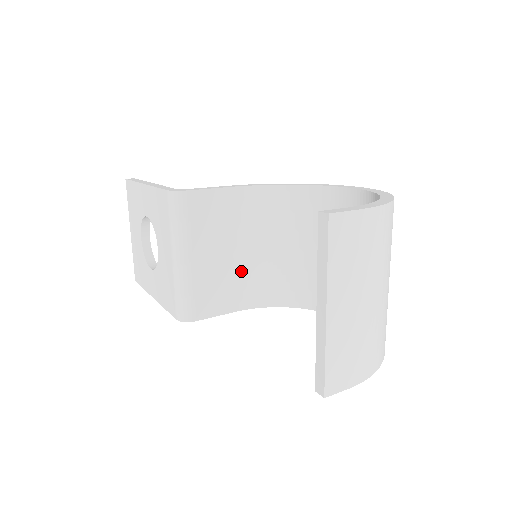
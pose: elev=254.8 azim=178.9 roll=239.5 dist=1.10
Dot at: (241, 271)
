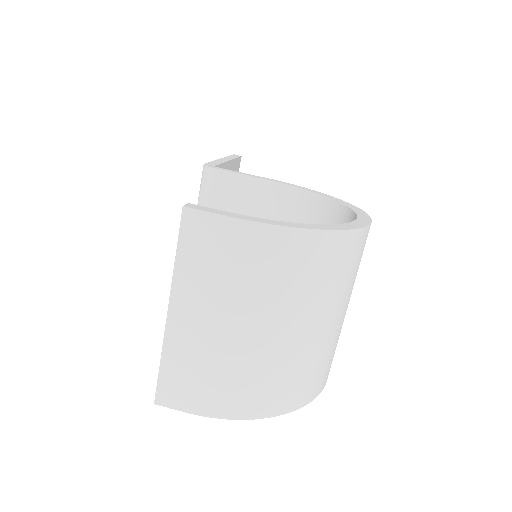
Dot at: occluded
